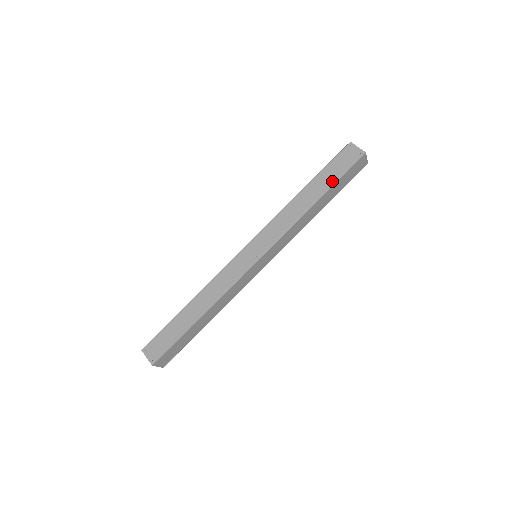
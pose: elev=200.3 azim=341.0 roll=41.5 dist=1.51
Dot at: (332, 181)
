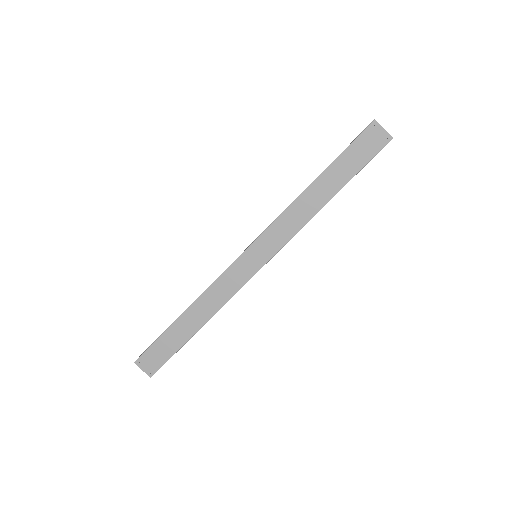
Dot at: (350, 174)
